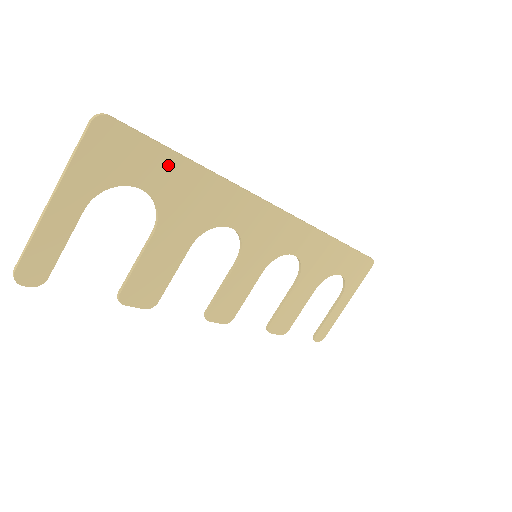
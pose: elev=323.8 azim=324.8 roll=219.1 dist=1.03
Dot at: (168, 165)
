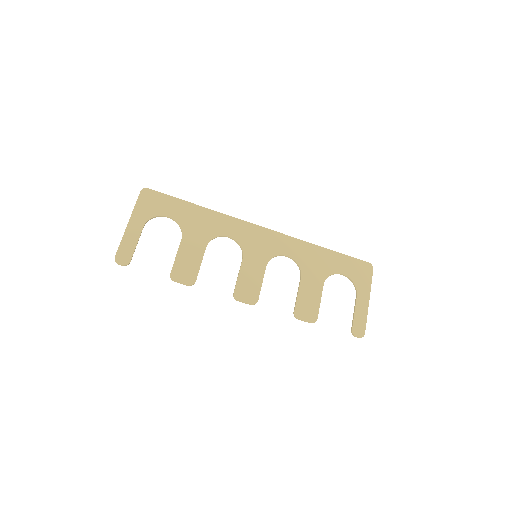
Dot at: (180, 206)
